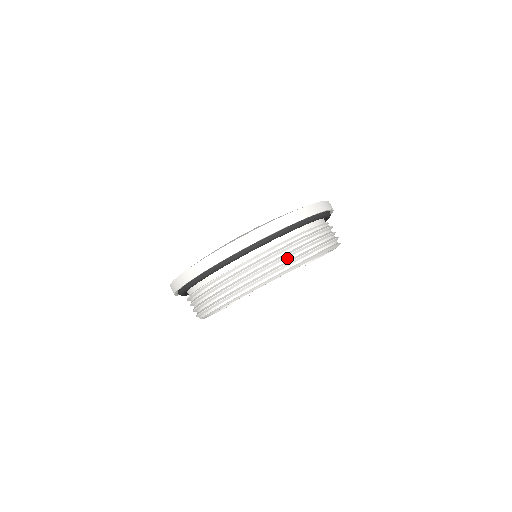
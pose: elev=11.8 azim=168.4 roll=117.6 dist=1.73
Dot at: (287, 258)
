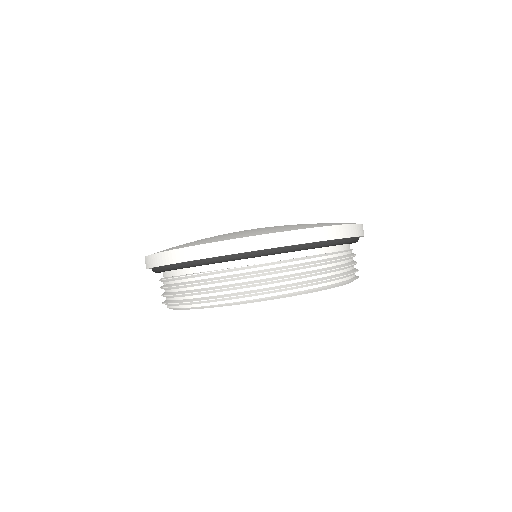
Dot at: (303, 278)
